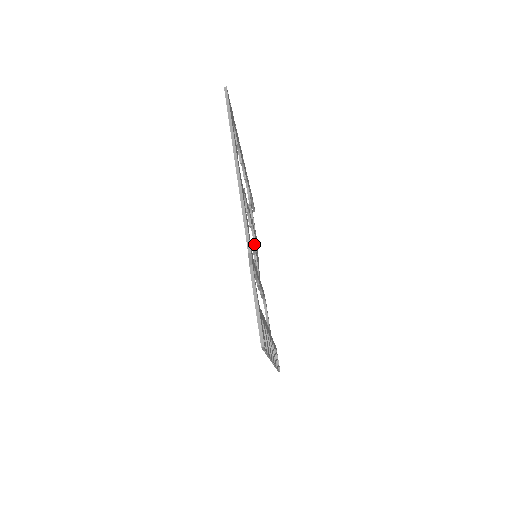
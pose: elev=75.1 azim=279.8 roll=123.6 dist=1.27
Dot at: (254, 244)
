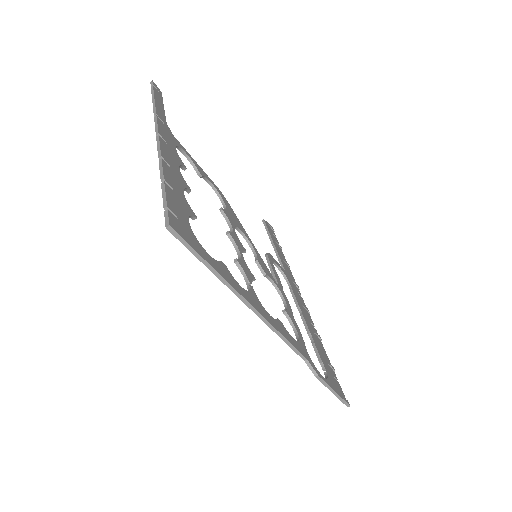
Dot at: (240, 233)
